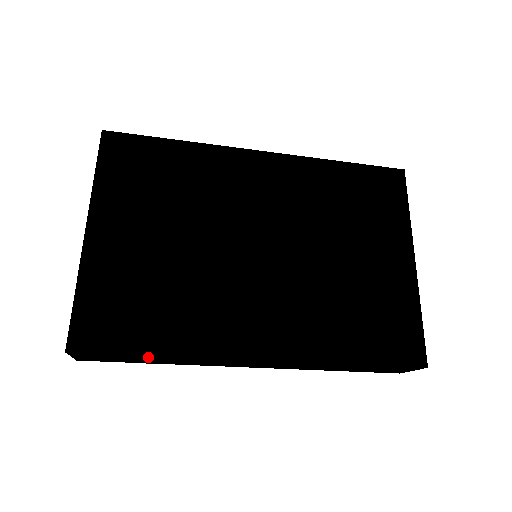
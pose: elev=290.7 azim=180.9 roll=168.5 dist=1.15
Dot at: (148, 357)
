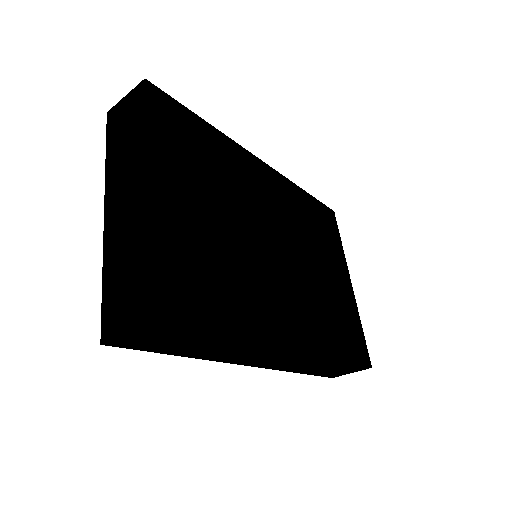
Dot at: (210, 340)
